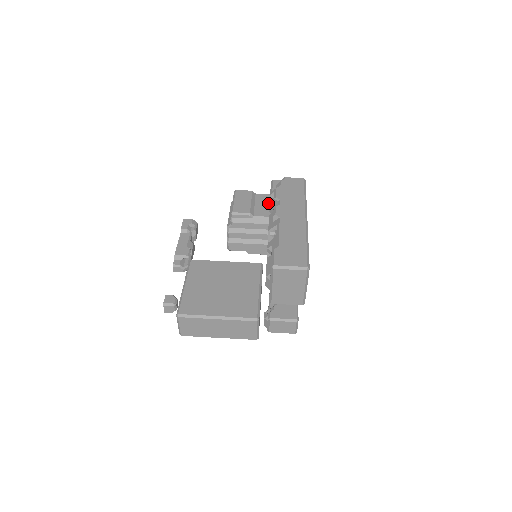
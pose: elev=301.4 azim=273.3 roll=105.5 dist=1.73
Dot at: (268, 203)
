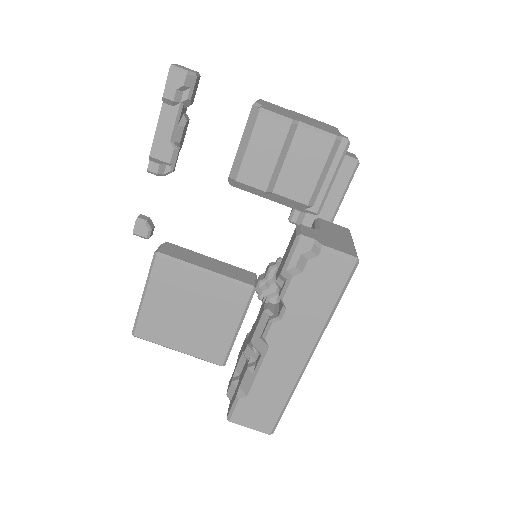
Dot at: (311, 164)
